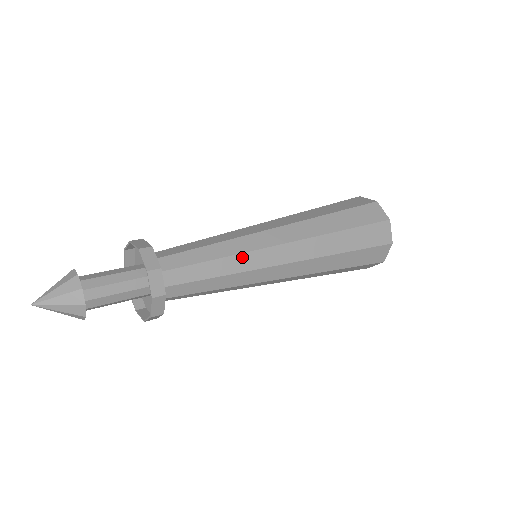
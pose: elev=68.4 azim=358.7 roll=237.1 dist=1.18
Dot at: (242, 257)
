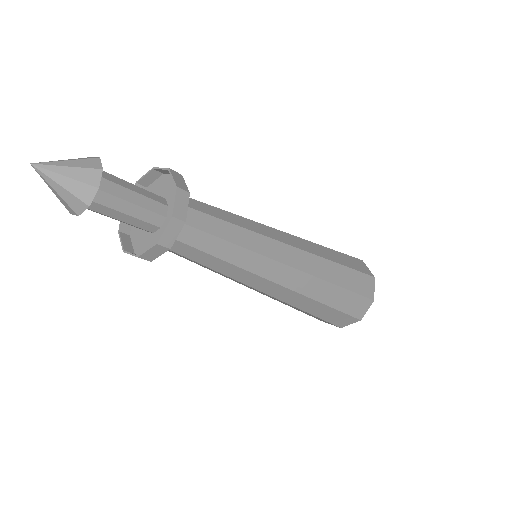
Dot at: (256, 236)
